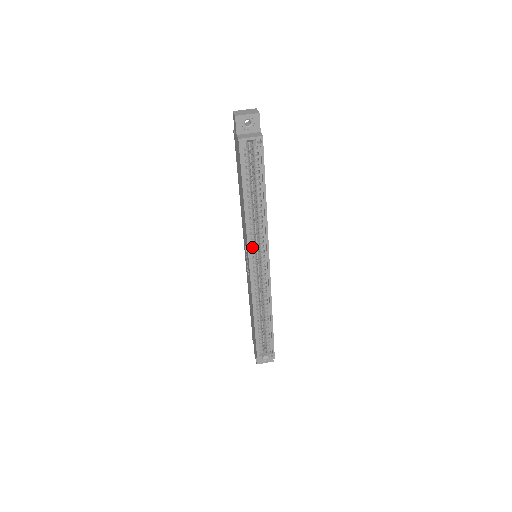
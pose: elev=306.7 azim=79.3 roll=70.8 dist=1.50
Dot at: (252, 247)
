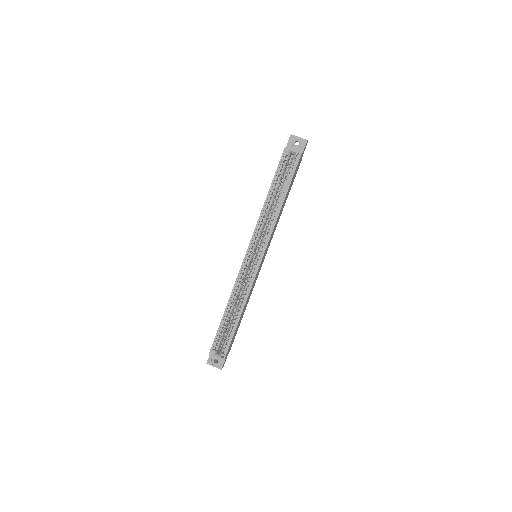
Dot at: (256, 239)
